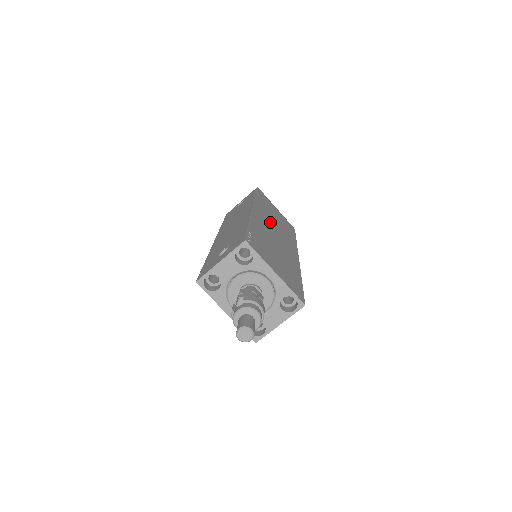
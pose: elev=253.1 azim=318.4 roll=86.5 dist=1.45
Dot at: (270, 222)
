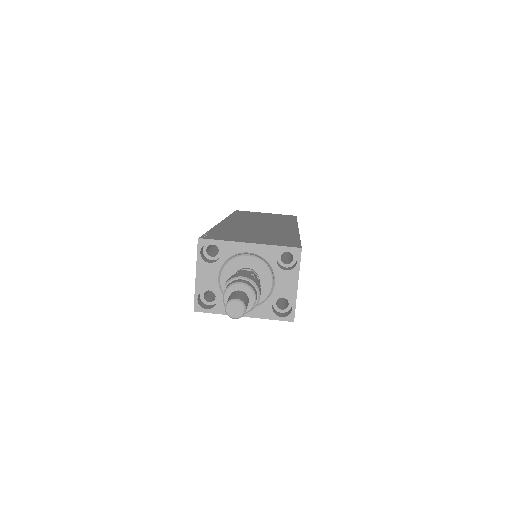
Dot at: (250, 221)
